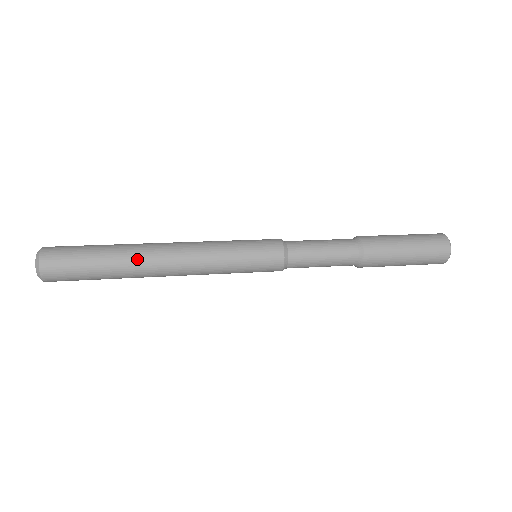
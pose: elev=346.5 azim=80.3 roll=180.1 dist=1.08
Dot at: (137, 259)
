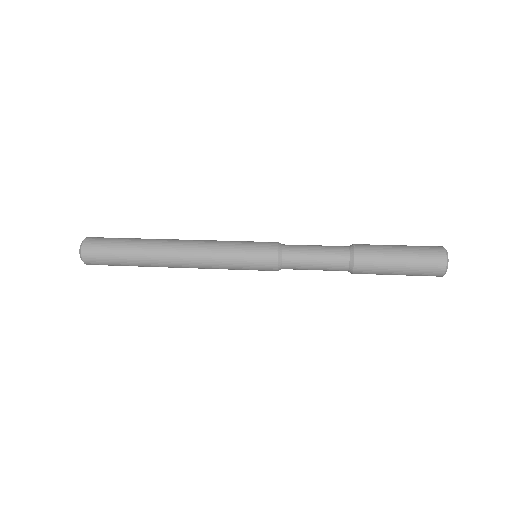
Dot at: (156, 240)
